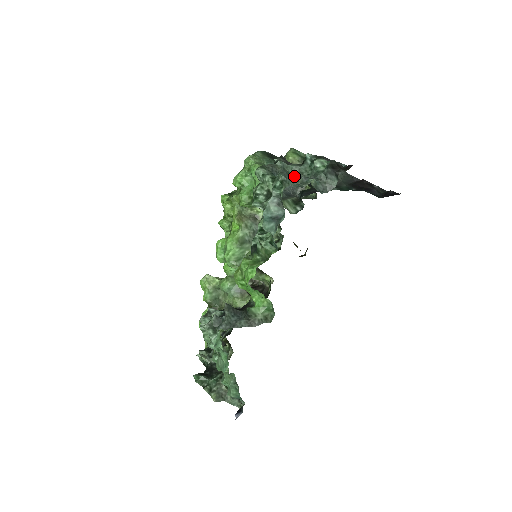
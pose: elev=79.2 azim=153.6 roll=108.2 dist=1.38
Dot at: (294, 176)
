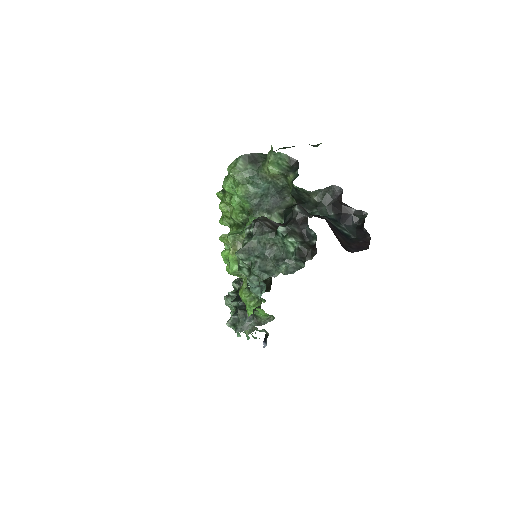
Dot at: (269, 250)
